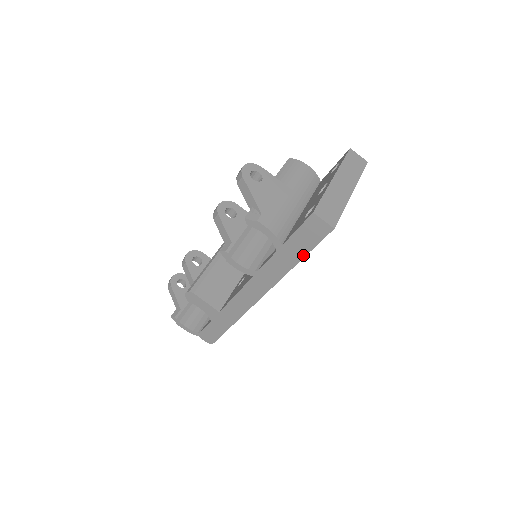
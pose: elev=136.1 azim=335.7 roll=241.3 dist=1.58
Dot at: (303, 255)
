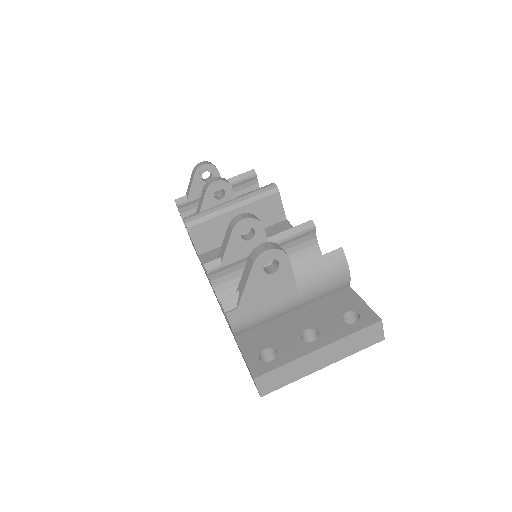
Dot at: occluded
